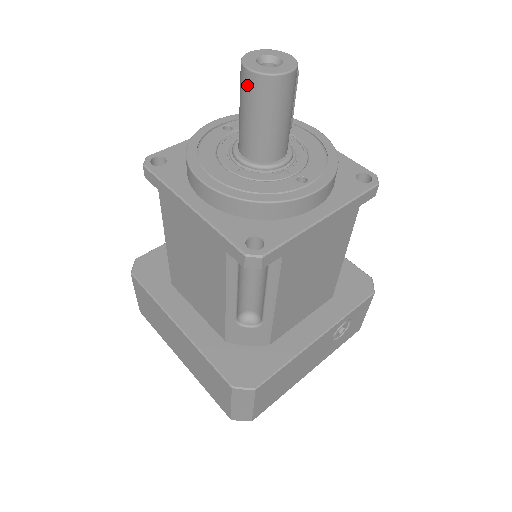
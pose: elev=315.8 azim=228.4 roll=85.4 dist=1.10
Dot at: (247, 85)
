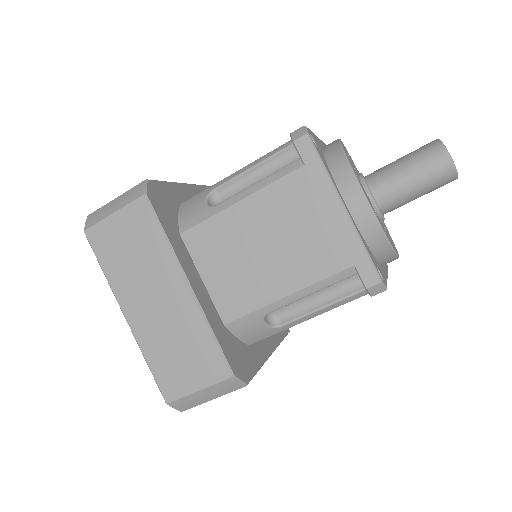
Dot at: (438, 163)
